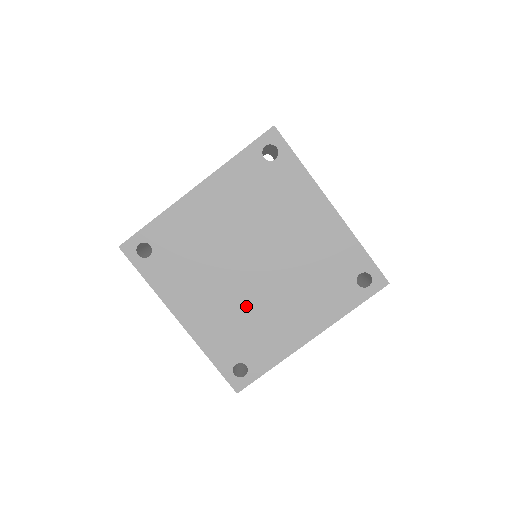
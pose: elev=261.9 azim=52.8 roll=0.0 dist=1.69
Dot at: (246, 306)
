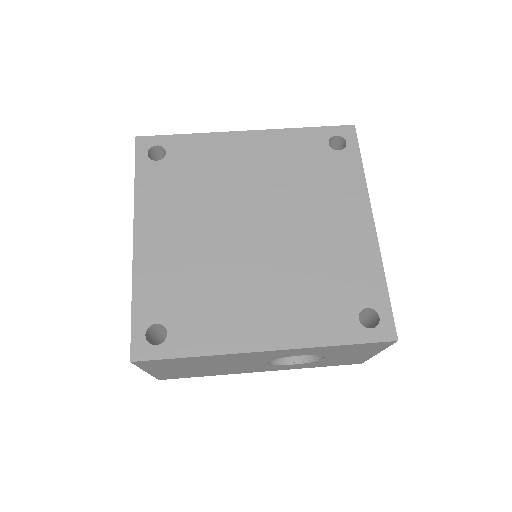
Dot at: (216, 265)
